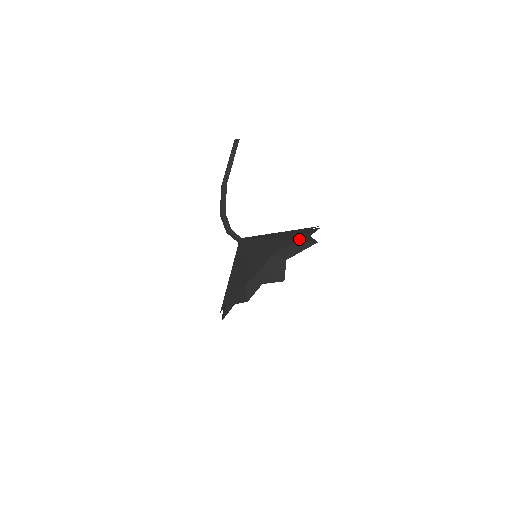
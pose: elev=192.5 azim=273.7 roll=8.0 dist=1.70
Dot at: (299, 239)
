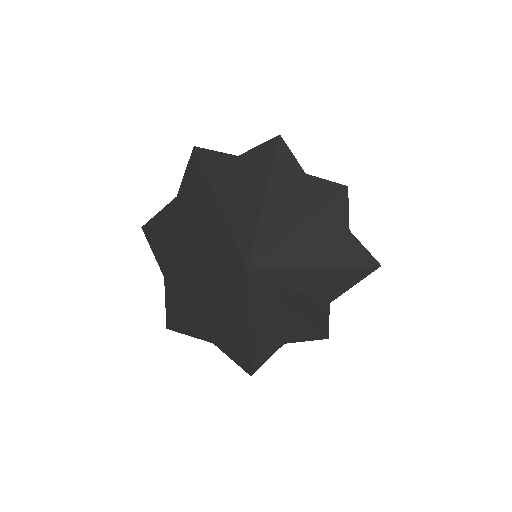
Dot at: (339, 254)
